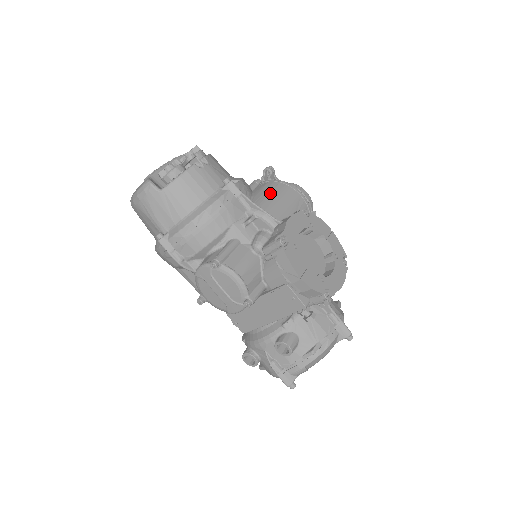
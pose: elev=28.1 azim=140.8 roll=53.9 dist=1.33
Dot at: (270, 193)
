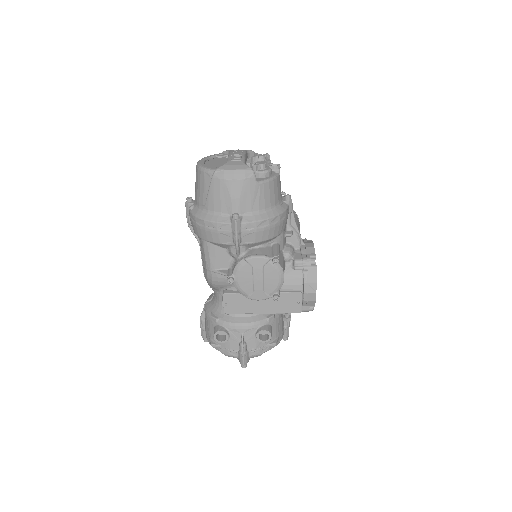
Dot at: occluded
